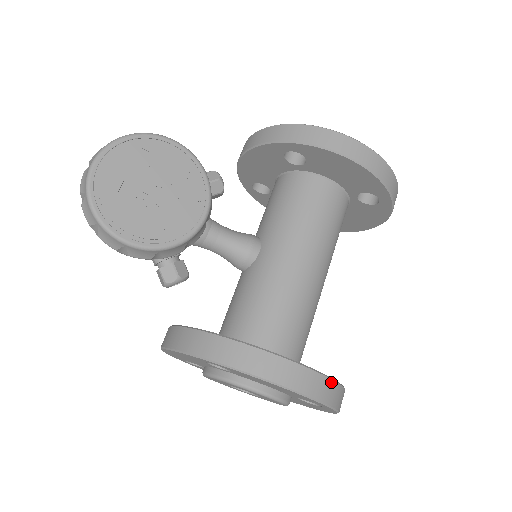
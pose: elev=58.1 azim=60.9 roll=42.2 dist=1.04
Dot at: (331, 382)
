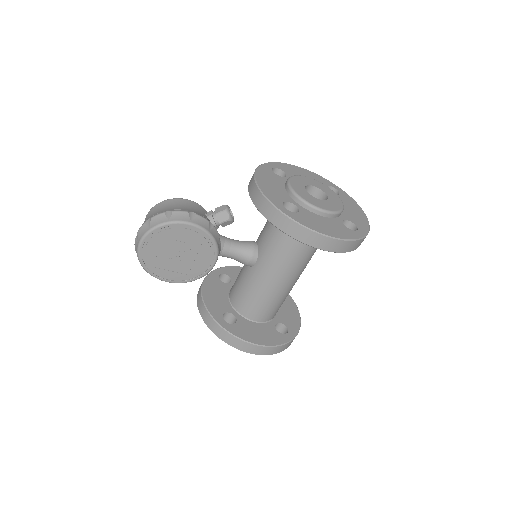
Dot at: (282, 346)
